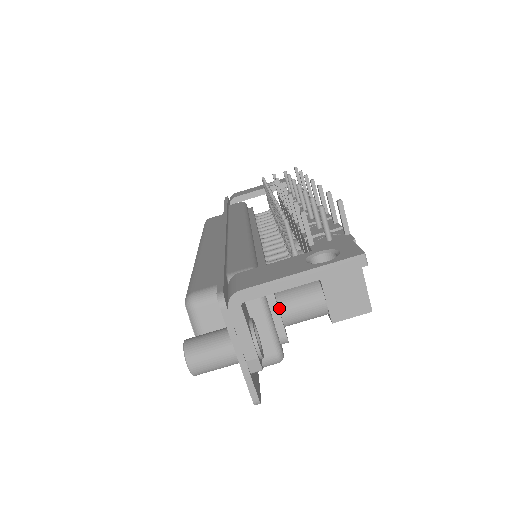
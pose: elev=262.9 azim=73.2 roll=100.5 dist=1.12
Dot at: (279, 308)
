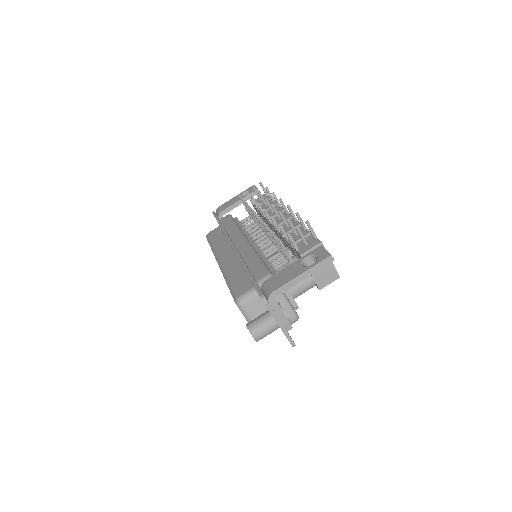
Dot at: occluded
